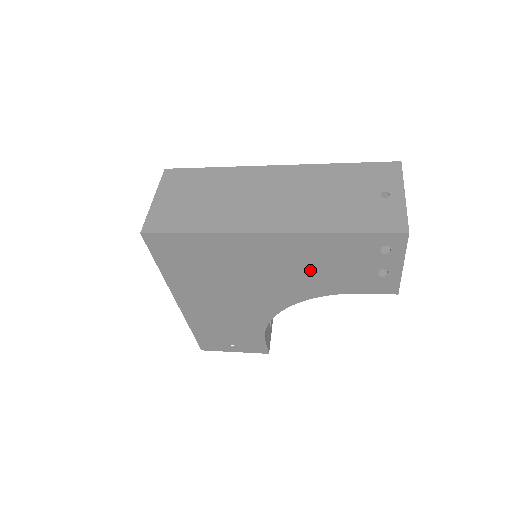
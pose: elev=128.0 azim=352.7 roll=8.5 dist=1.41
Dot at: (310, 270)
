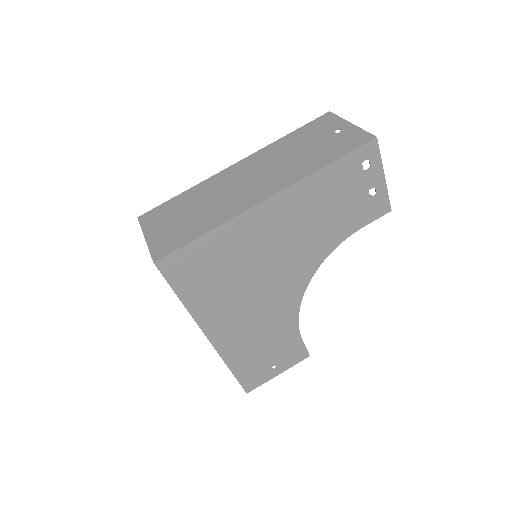
Dot at: (315, 223)
